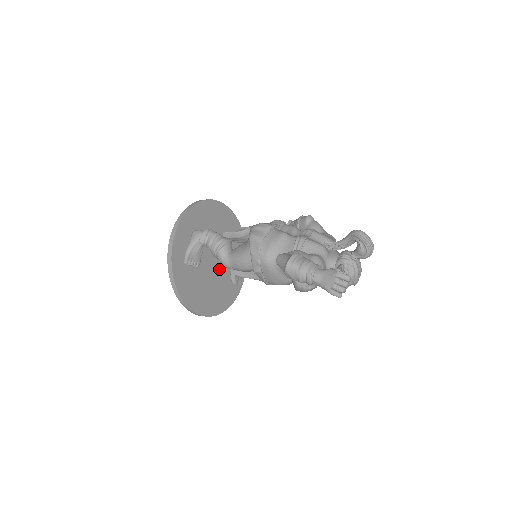
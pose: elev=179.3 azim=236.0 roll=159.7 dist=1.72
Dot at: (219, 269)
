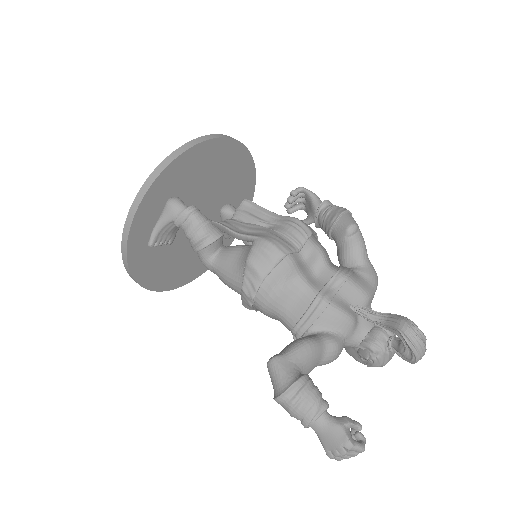
Dot at: occluded
